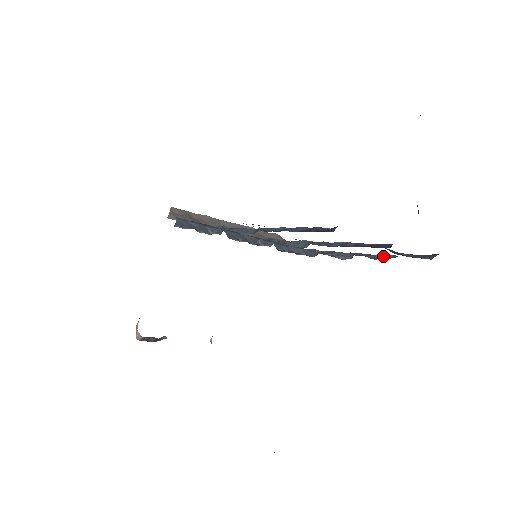
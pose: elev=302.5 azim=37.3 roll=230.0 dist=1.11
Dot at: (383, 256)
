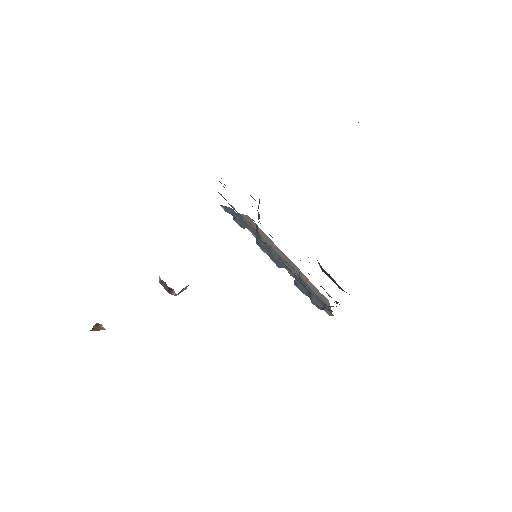
Dot at: occluded
